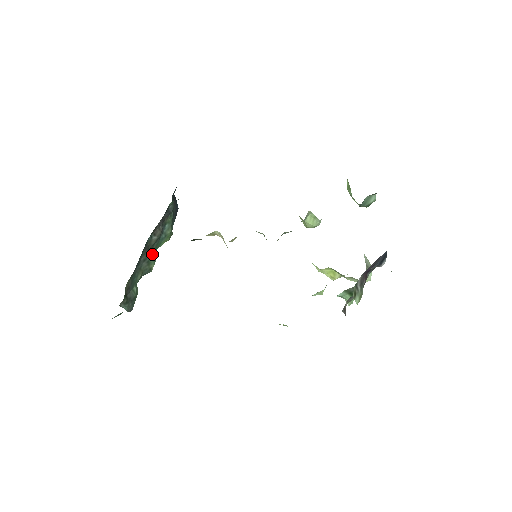
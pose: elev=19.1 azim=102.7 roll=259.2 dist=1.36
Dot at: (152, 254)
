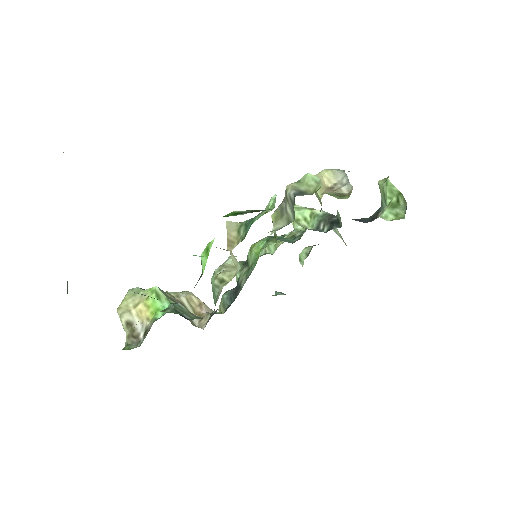
Dot at: occluded
